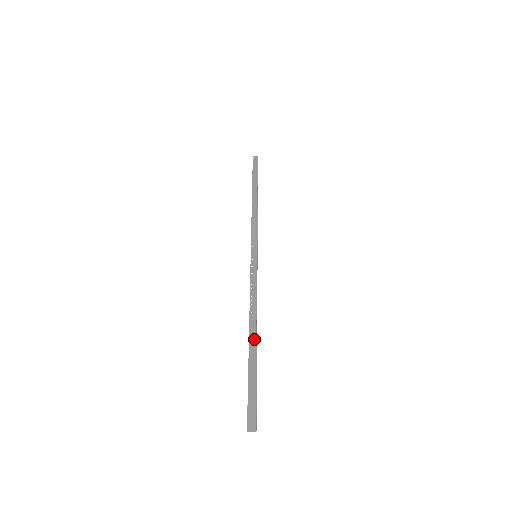
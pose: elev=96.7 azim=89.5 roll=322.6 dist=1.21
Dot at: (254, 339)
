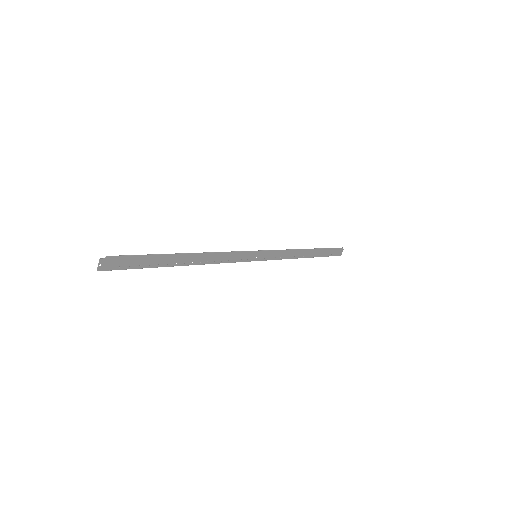
Dot at: (184, 259)
